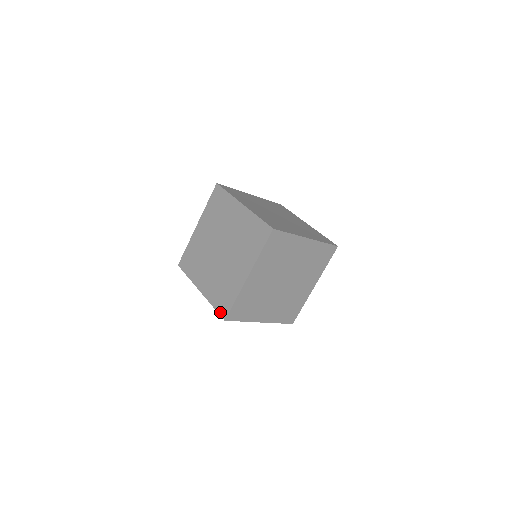
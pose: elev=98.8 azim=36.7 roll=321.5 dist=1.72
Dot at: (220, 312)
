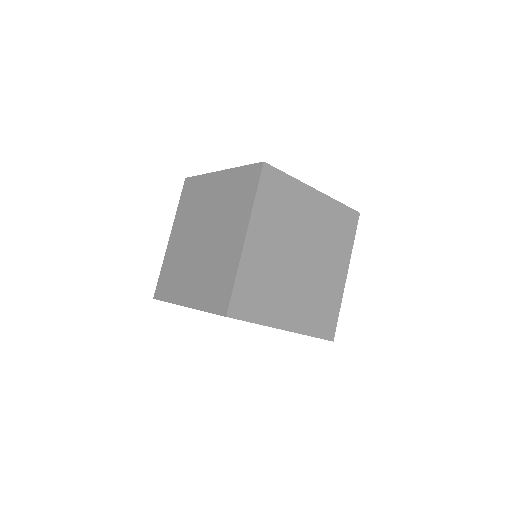
Dot at: (217, 310)
